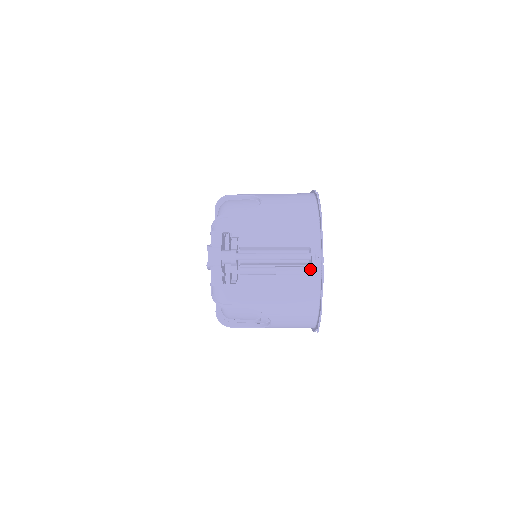
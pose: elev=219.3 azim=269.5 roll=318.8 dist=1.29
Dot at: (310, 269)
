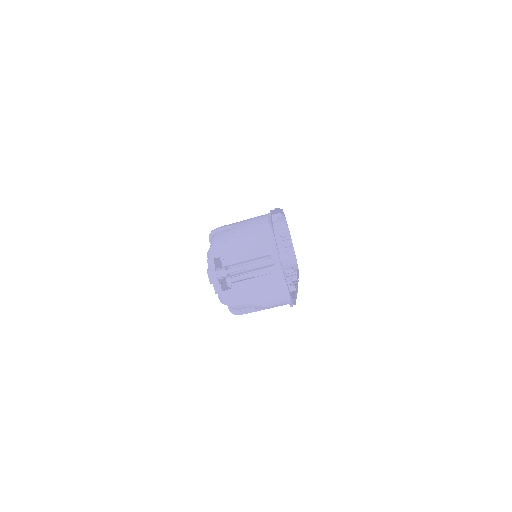
Dot at: (274, 269)
